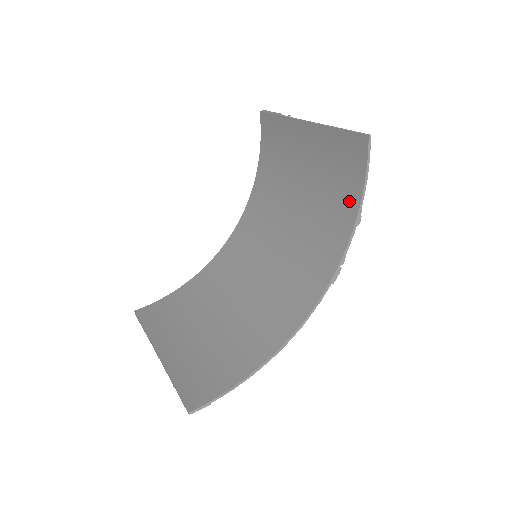
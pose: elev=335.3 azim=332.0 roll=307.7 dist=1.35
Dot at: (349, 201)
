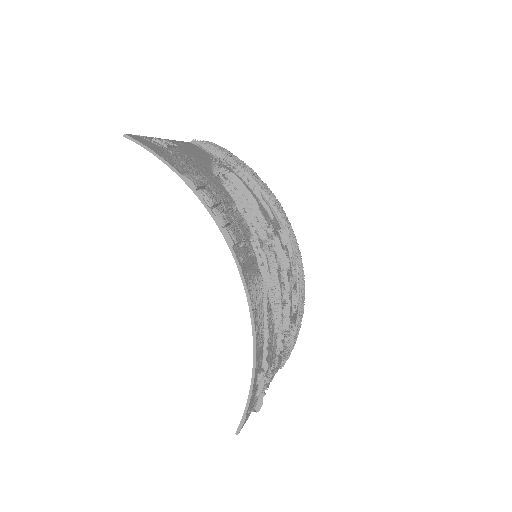
Dot at: occluded
